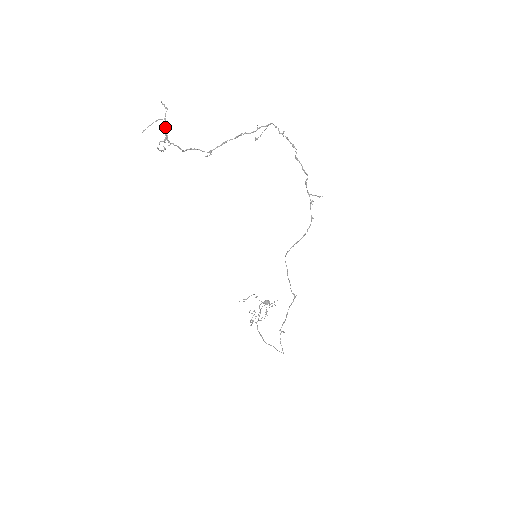
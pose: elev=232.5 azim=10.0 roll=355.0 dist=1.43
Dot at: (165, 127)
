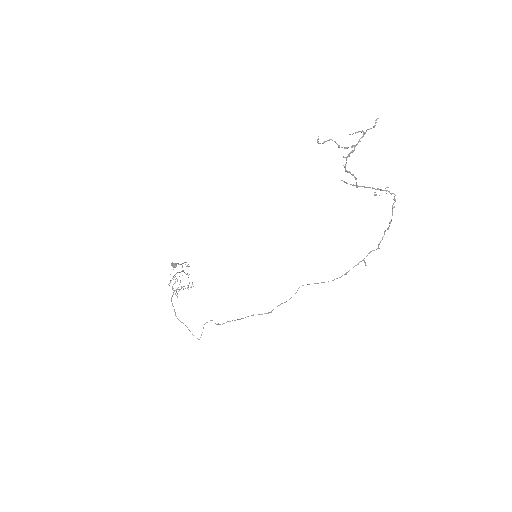
Dot at: (359, 141)
